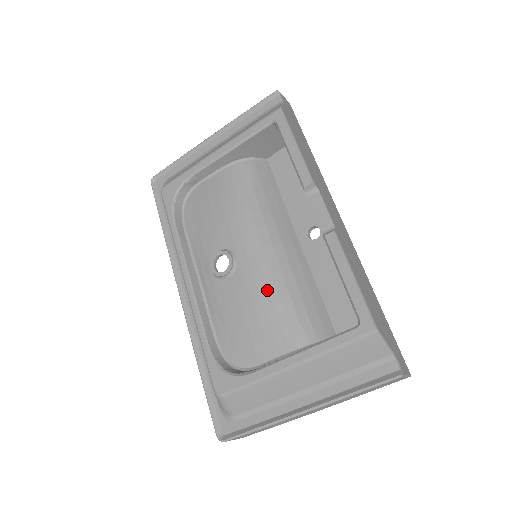
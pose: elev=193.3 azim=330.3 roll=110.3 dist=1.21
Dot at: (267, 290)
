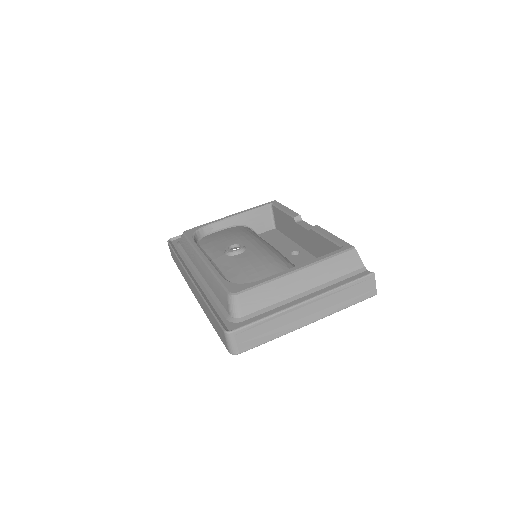
Dot at: (270, 255)
